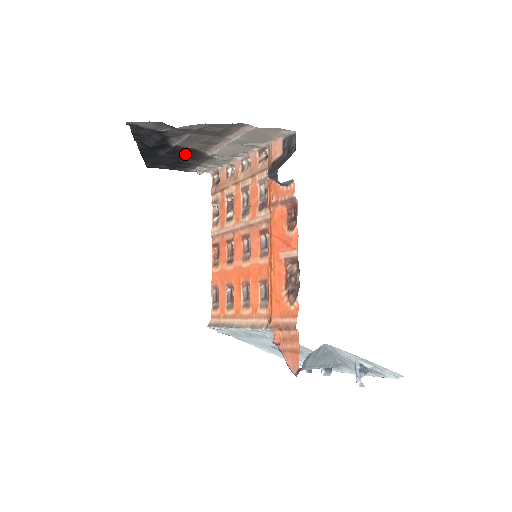
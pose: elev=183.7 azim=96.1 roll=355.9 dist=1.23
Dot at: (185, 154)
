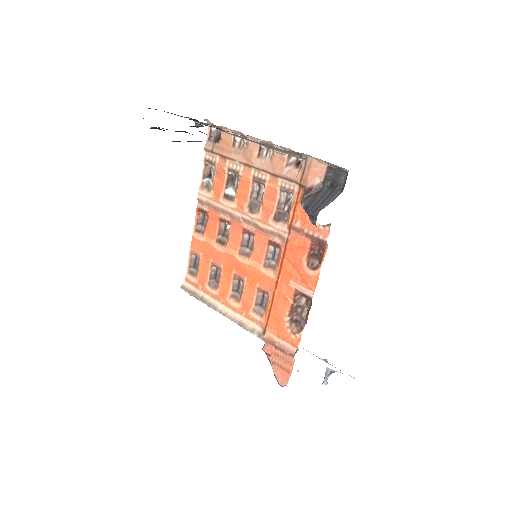
Dot at: occluded
